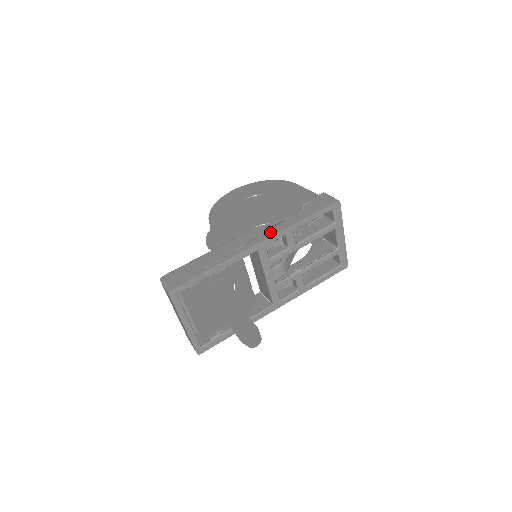
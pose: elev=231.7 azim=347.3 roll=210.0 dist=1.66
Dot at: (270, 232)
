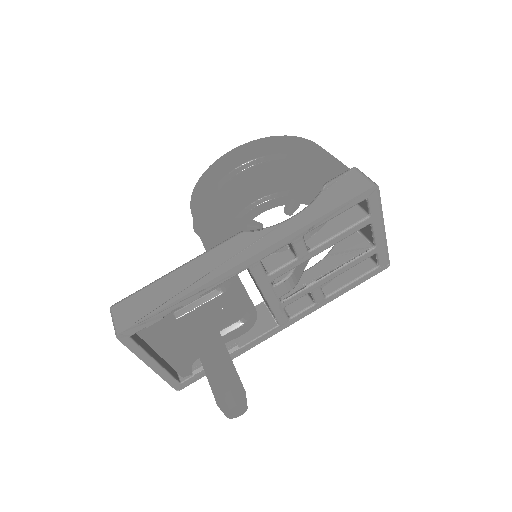
Dot at: (267, 240)
